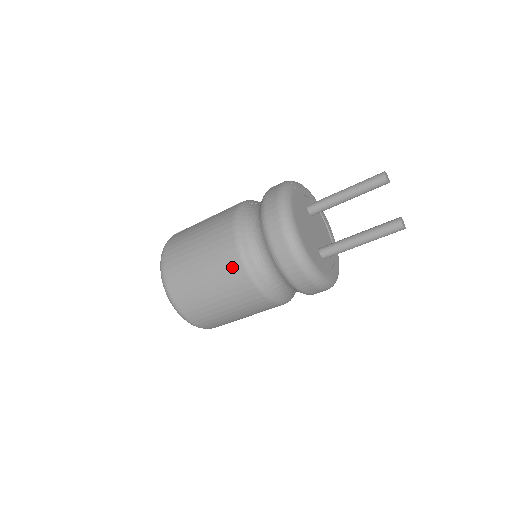
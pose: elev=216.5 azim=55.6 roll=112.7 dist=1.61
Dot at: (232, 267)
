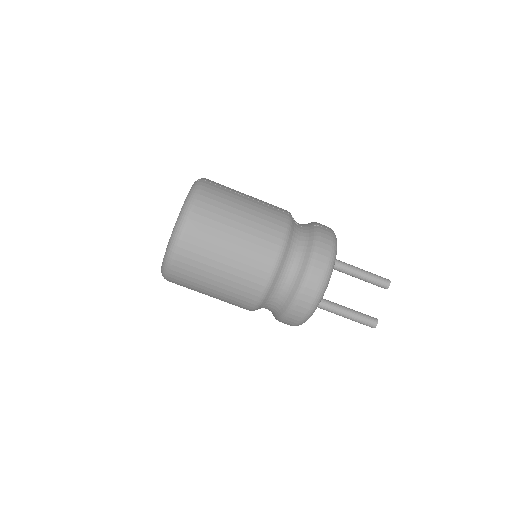
Dot at: (259, 271)
